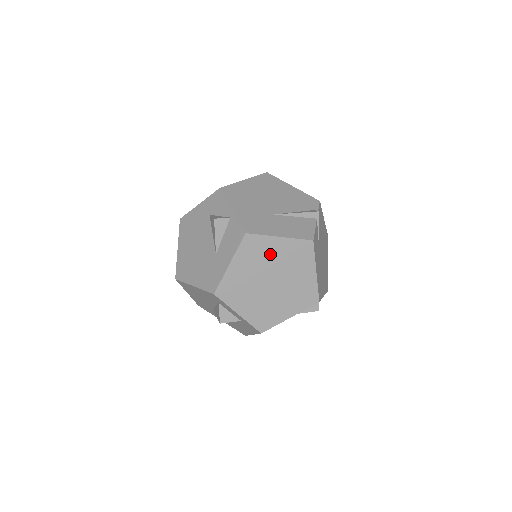
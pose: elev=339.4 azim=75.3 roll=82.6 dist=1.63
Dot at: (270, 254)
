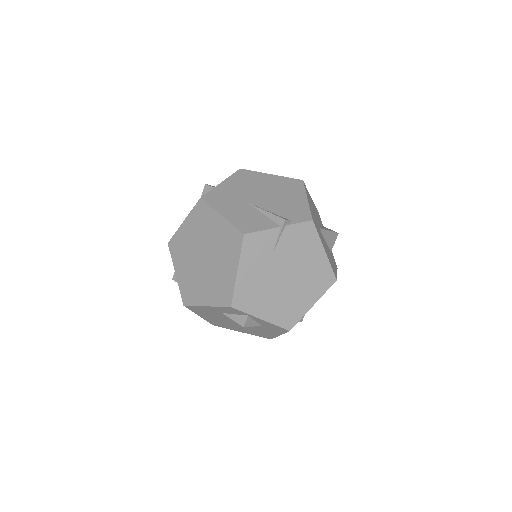
Dot at: (210, 228)
